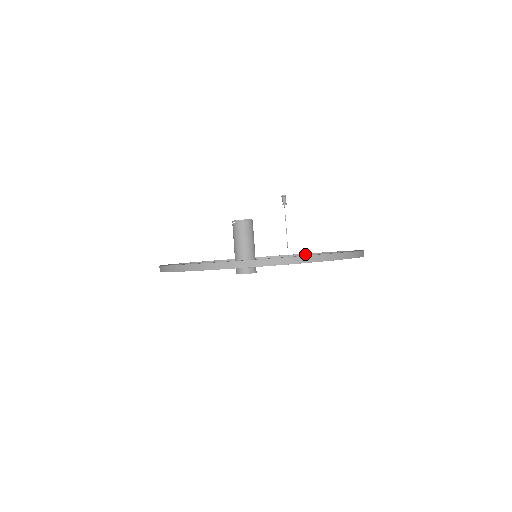
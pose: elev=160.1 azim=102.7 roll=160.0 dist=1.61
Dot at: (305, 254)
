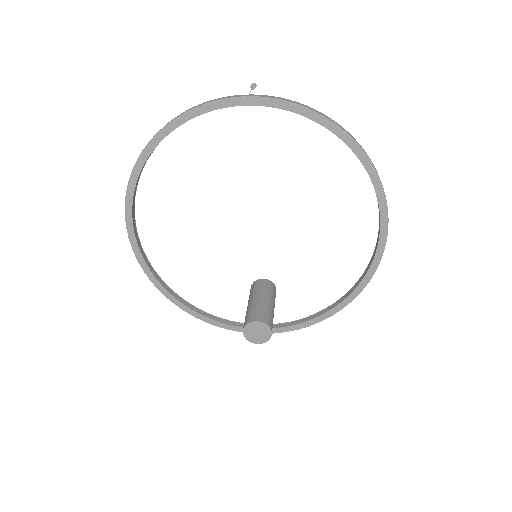
Dot at: (339, 300)
